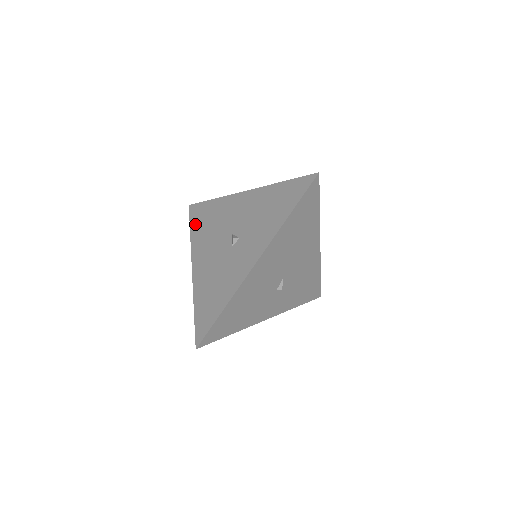
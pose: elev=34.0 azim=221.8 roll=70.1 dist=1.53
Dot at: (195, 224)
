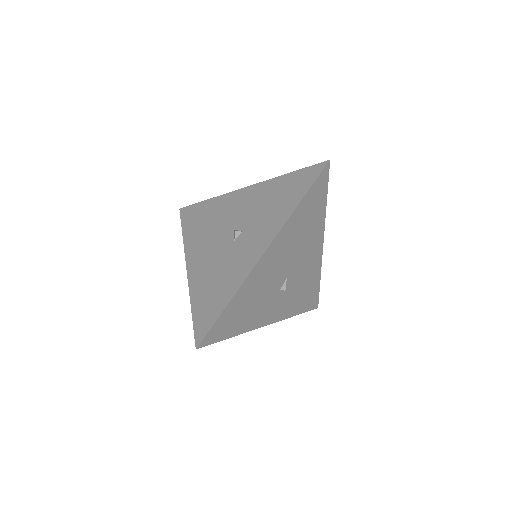
Dot at: (188, 225)
